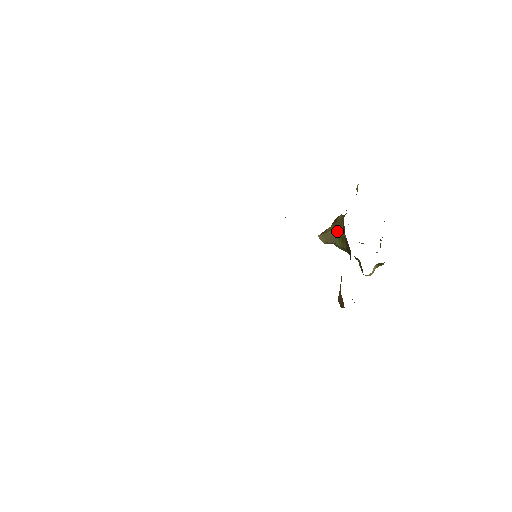
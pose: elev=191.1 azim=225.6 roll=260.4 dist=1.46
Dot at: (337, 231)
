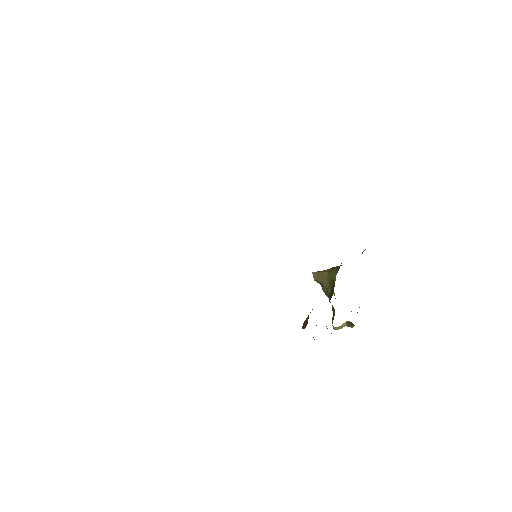
Dot at: (331, 274)
